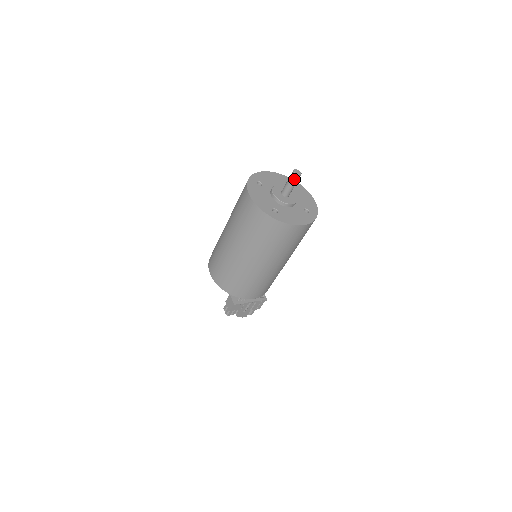
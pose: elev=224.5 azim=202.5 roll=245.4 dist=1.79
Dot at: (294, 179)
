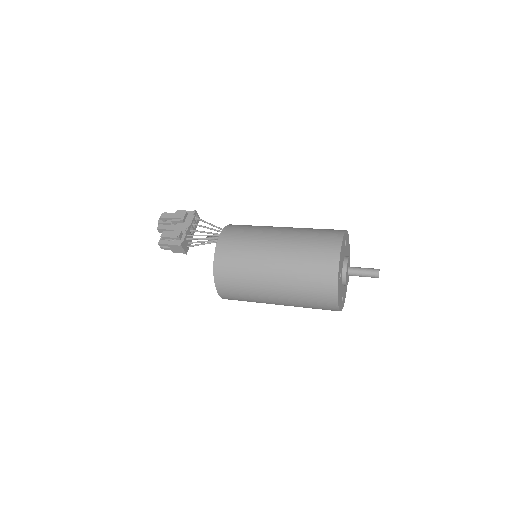
Dot at: (372, 277)
